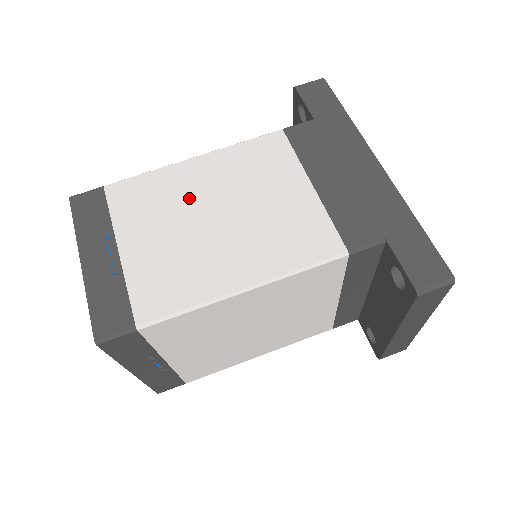
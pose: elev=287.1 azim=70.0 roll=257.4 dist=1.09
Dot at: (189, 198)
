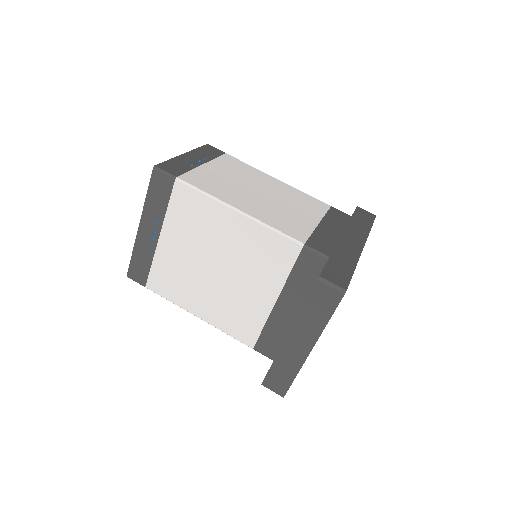
Dot at: (256, 181)
